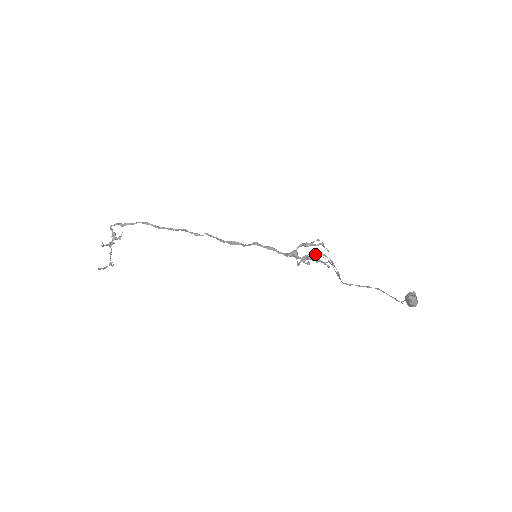
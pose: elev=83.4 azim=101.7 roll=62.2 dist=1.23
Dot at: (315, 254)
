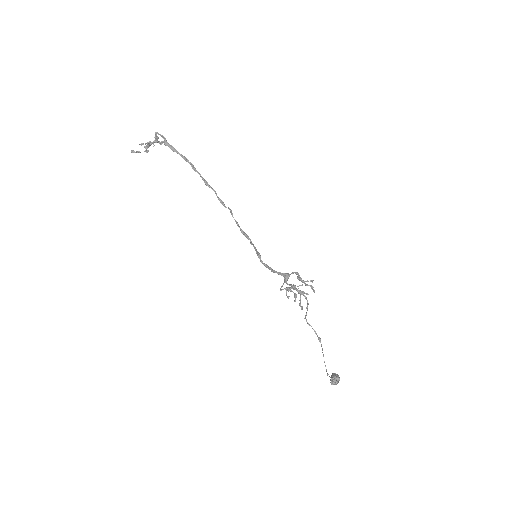
Dot at: (299, 293)
